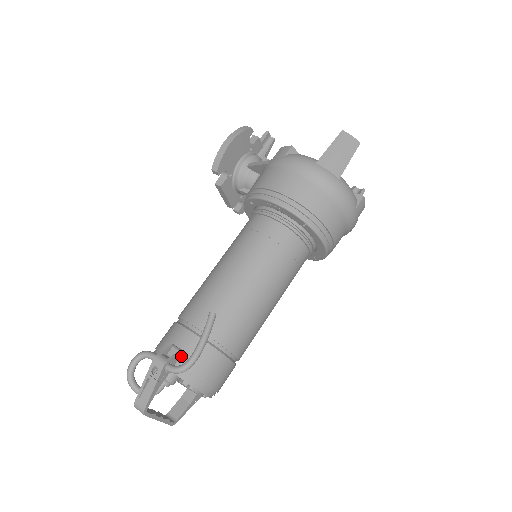
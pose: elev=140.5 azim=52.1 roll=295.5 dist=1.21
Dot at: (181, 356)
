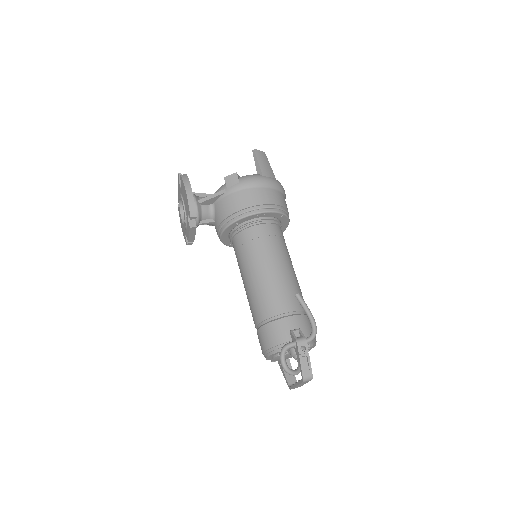
Dot at: (300, 332)
